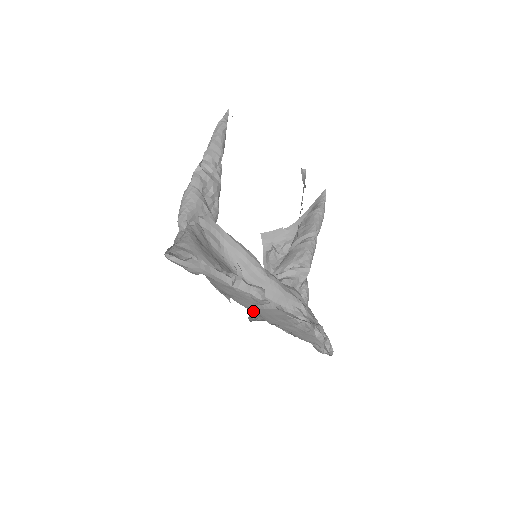
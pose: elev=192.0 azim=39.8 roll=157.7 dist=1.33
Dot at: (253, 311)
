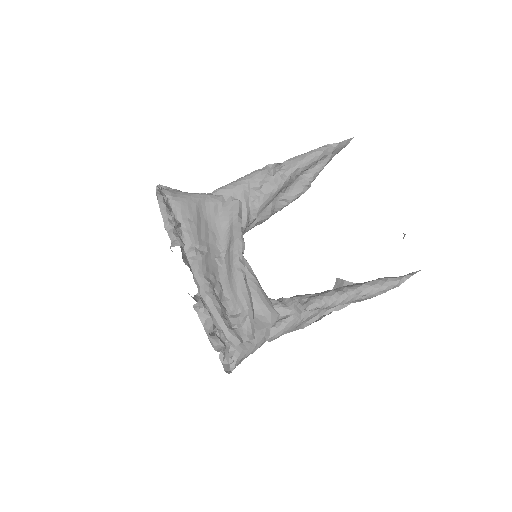
Dot at: occluded
